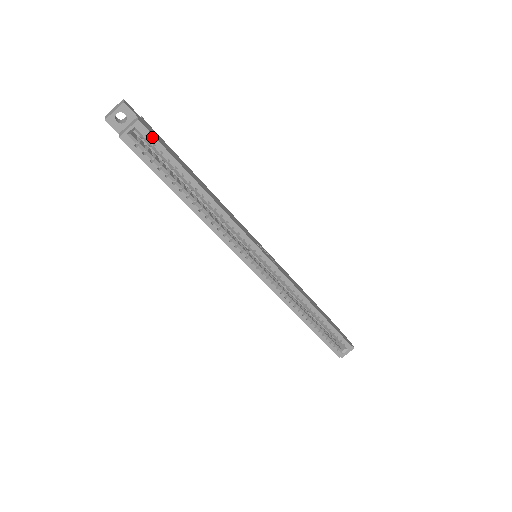
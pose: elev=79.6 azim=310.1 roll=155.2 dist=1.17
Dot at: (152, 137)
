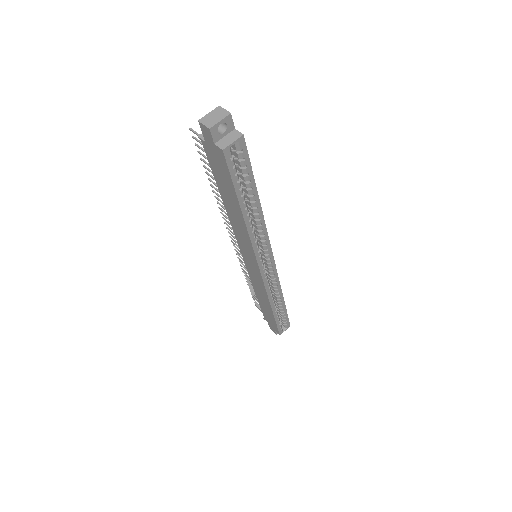
Dot at: (246, 152)
